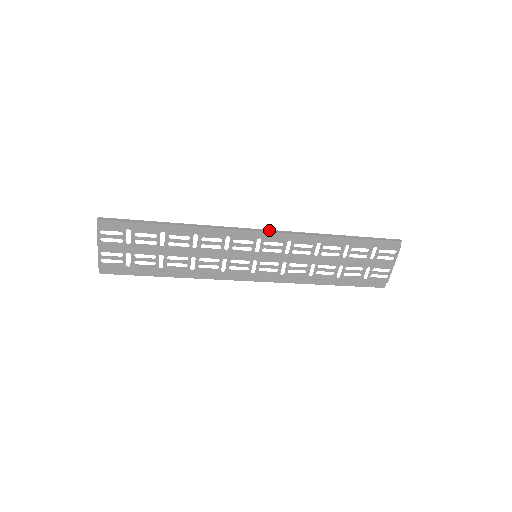
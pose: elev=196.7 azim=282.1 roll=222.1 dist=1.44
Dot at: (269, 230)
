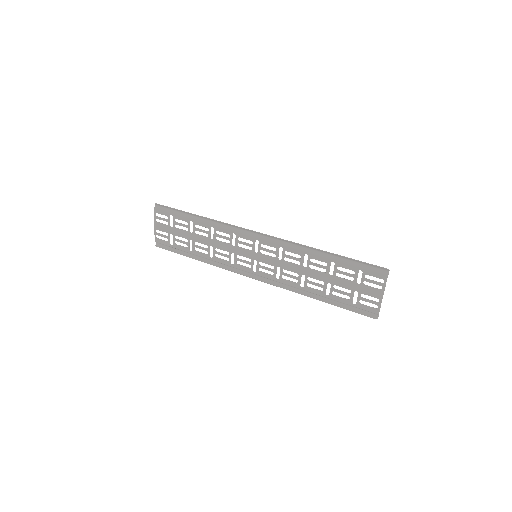
Dot at: (264, 234)
